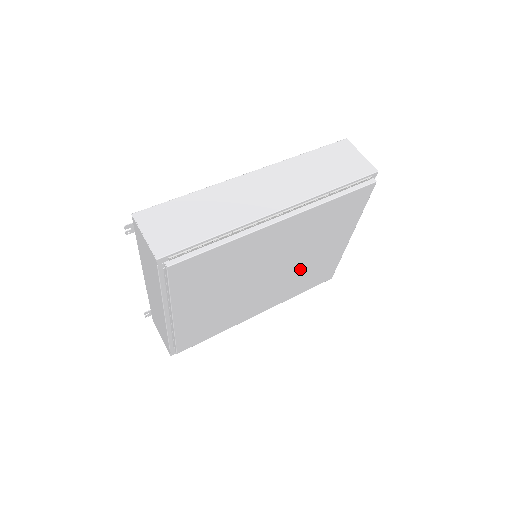
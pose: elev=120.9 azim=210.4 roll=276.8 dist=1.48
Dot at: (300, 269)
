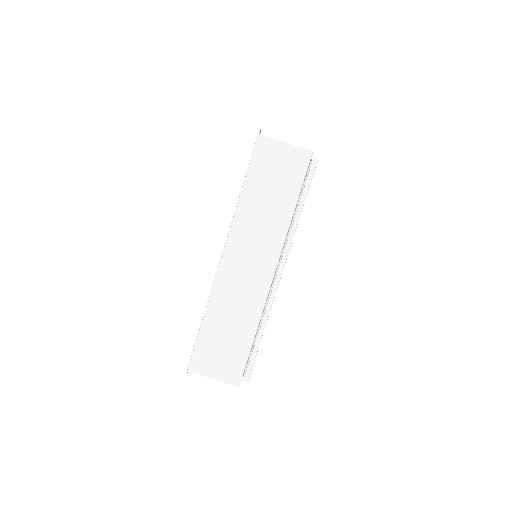
Dot at: occluded
